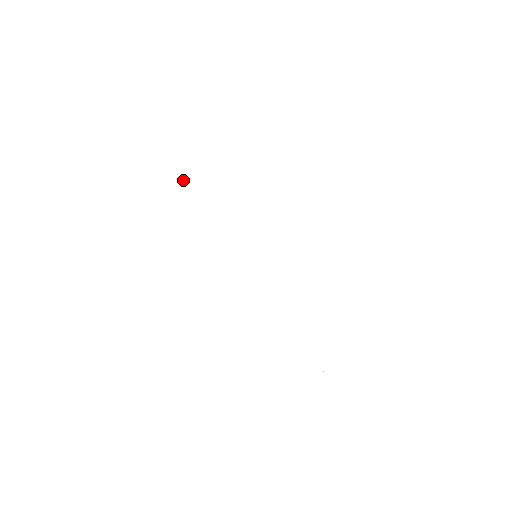
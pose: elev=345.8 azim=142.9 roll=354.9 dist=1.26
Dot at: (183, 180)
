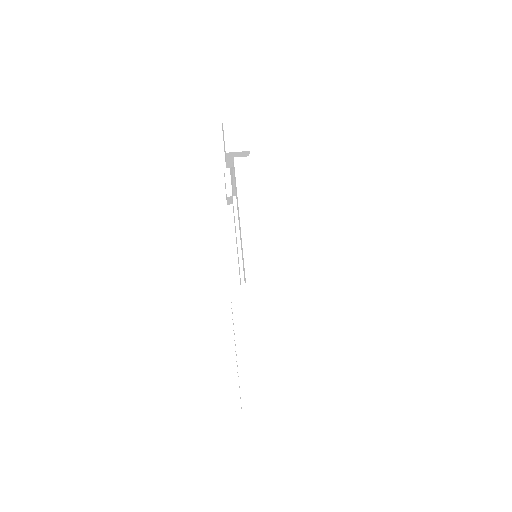
Dot at: (261, 169)
